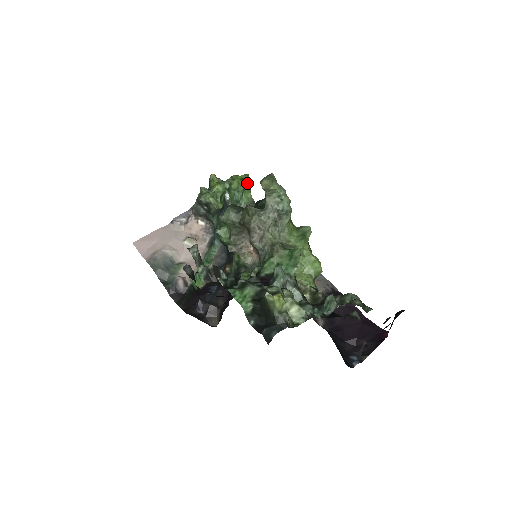
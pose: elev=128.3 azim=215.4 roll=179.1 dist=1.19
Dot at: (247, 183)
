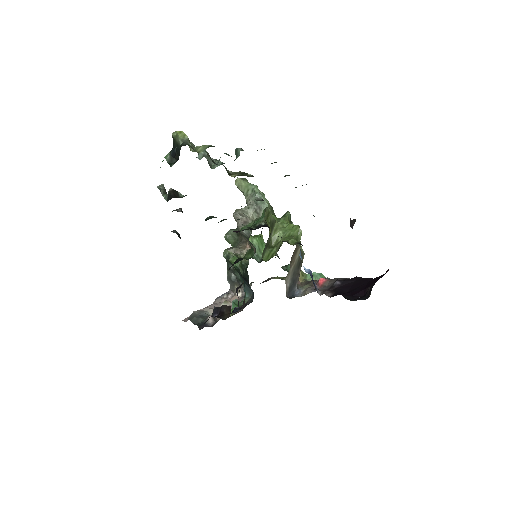
Dot at: (263, 242)
